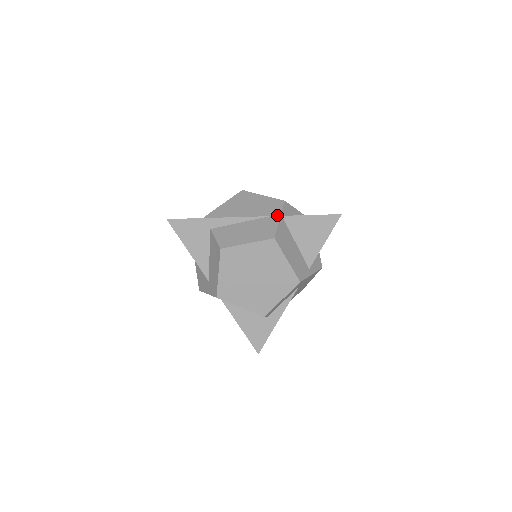
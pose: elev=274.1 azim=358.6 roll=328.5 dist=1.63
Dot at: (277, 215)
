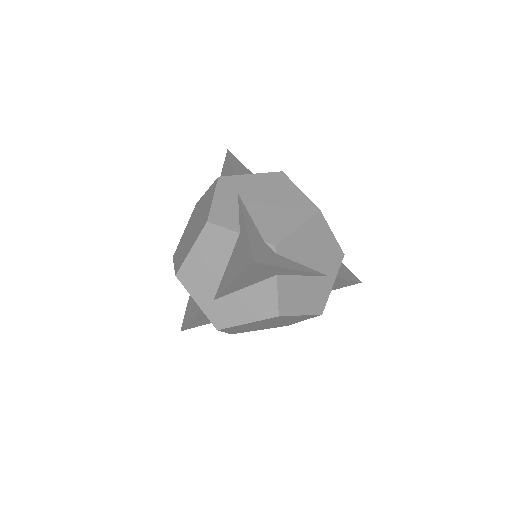
Dot at: (334, 277)
